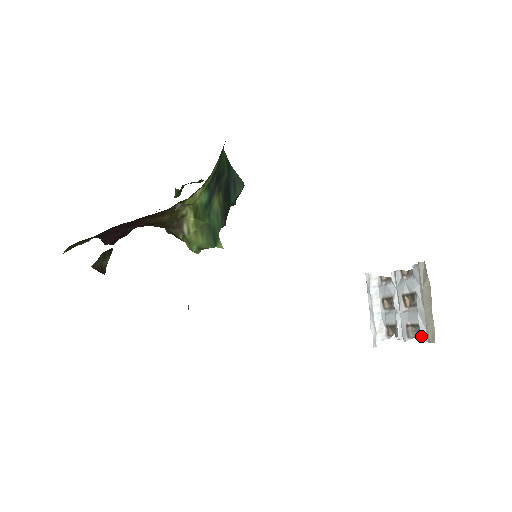
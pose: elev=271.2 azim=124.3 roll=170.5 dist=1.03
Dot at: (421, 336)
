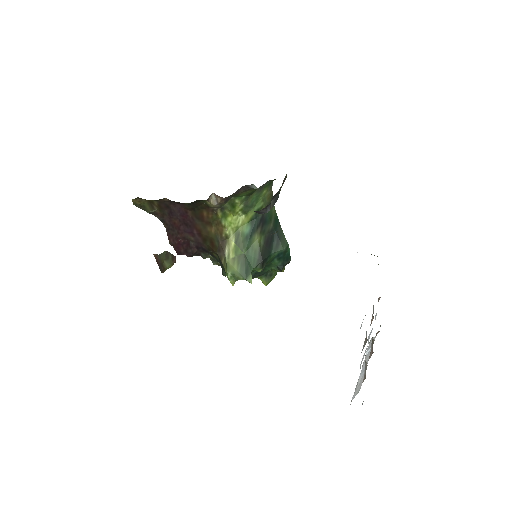
Dot at: occluded
